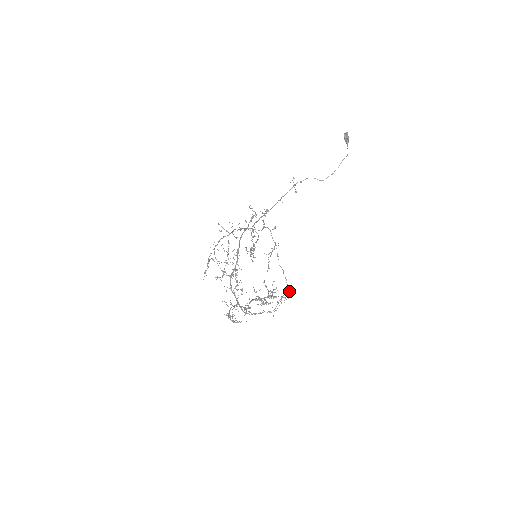
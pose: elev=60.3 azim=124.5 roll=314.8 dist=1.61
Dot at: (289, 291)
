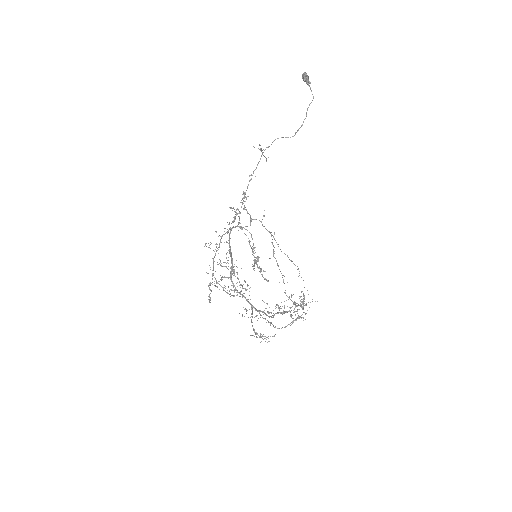
Dot at: occluded
